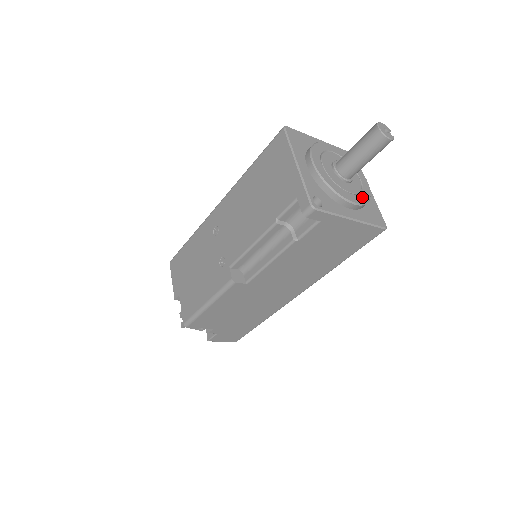
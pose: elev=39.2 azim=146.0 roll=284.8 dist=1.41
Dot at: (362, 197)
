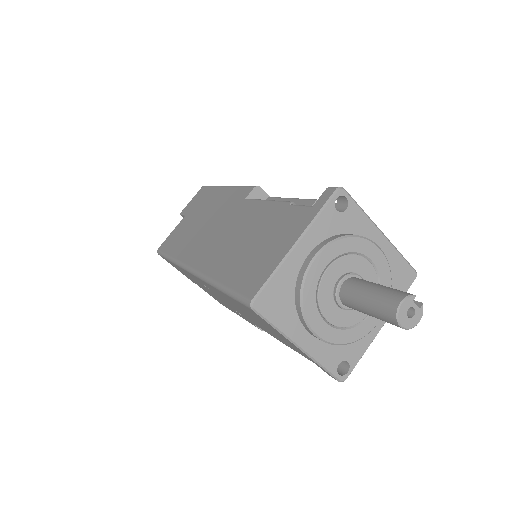
Dot at: occluded
